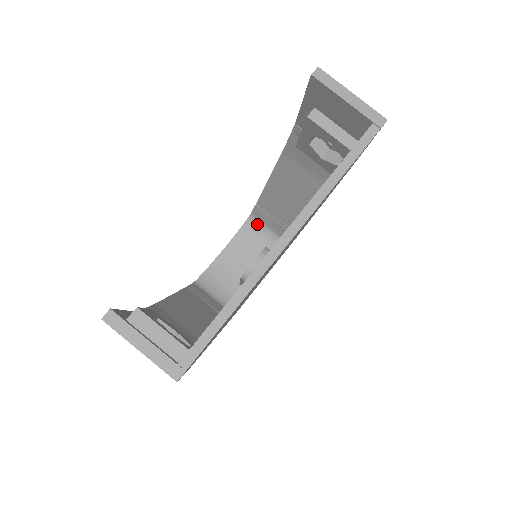
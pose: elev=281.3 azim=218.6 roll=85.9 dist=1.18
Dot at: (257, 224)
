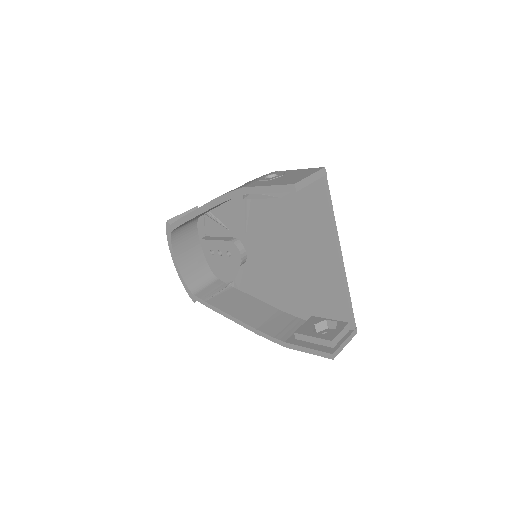
Dot at: (178, 230)
